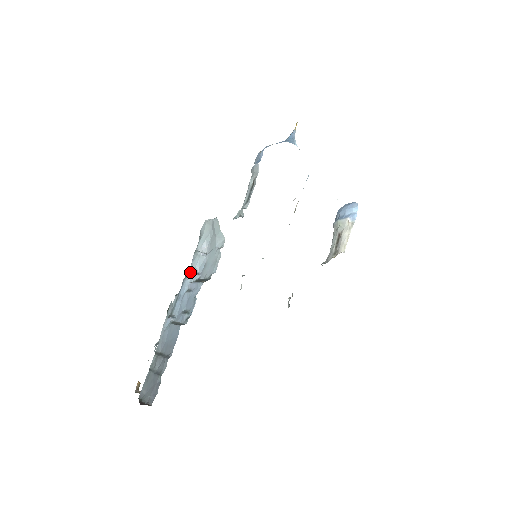
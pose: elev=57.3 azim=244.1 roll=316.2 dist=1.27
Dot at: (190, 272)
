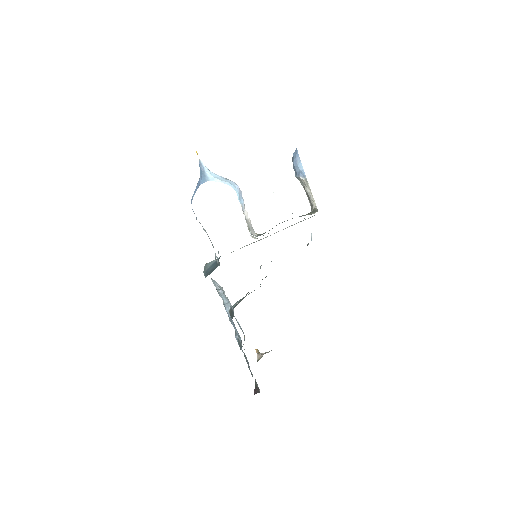
Dot at: occluded
